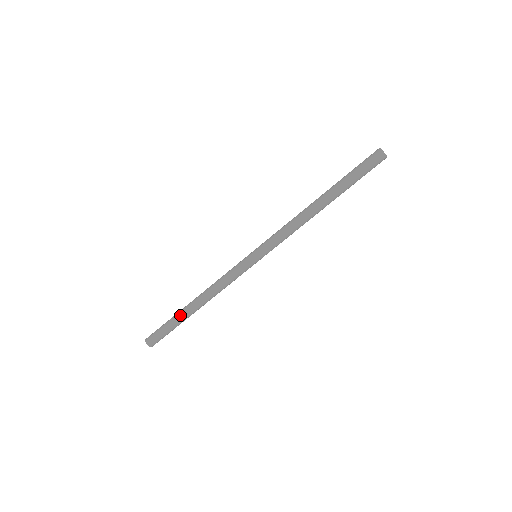
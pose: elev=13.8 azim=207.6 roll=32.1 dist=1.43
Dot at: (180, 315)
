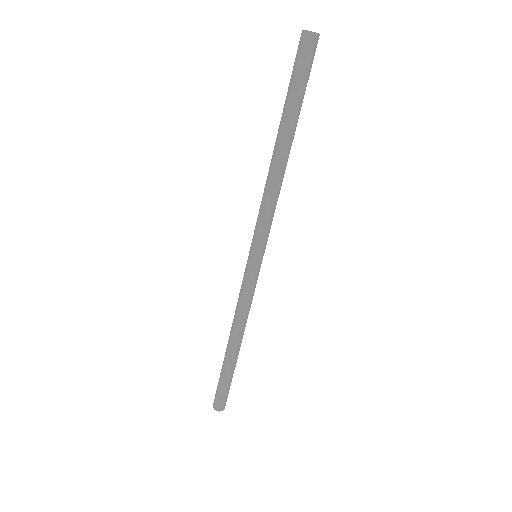
Dot at: (232, 366)
